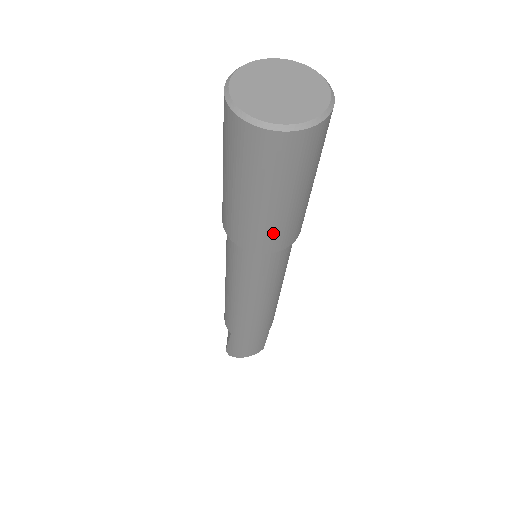
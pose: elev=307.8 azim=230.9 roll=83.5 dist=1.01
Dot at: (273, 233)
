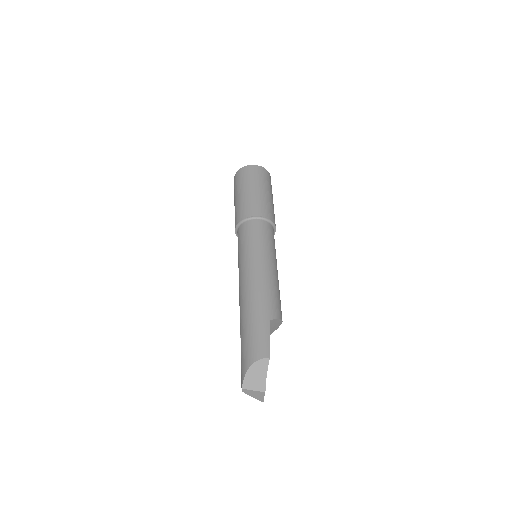
Dot at: (246, 206)
